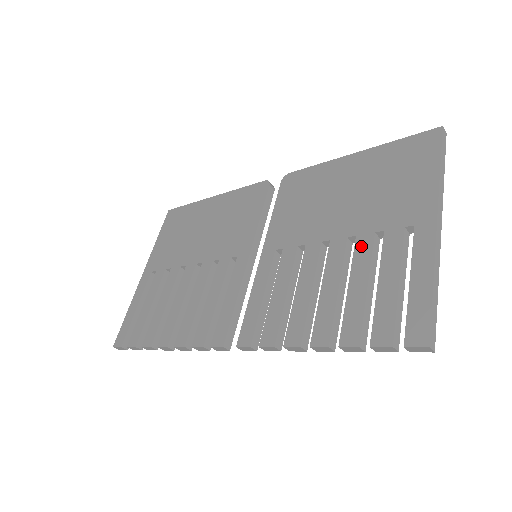
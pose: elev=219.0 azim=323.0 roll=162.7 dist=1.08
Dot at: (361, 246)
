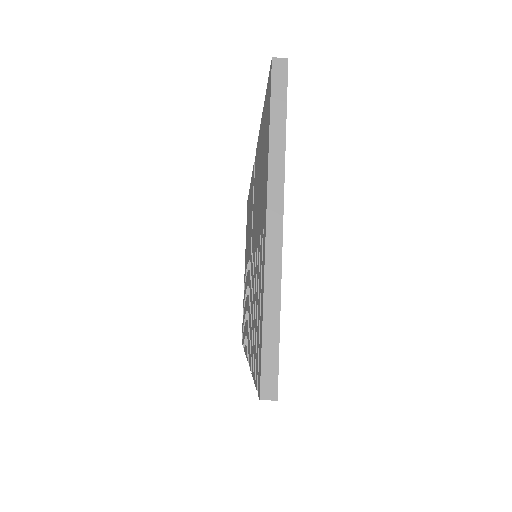
Dot at: (258, 254)
